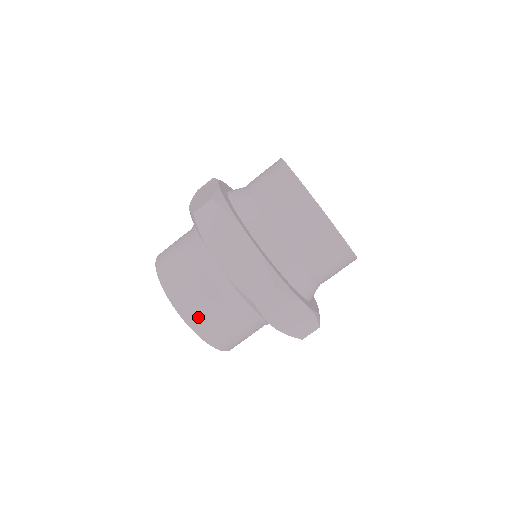
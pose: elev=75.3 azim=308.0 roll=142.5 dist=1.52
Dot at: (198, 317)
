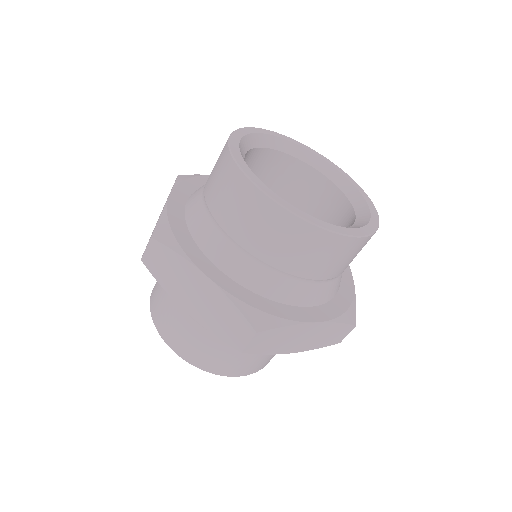
Dot at: (269, 360)
